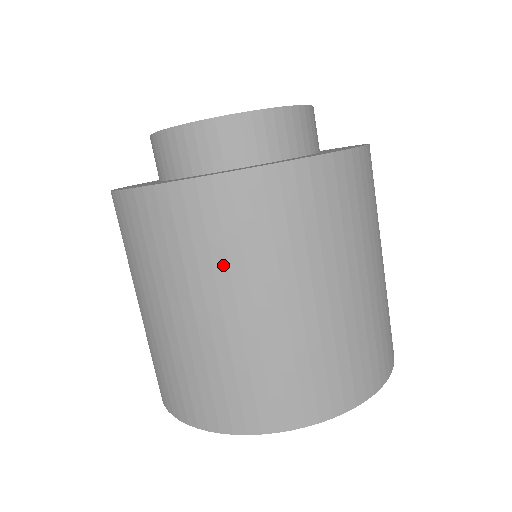
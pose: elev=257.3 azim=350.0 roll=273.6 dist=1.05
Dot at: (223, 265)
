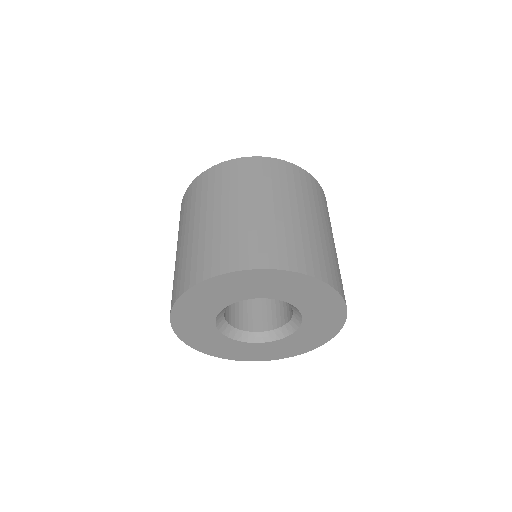
Dot at: (278, 188)
